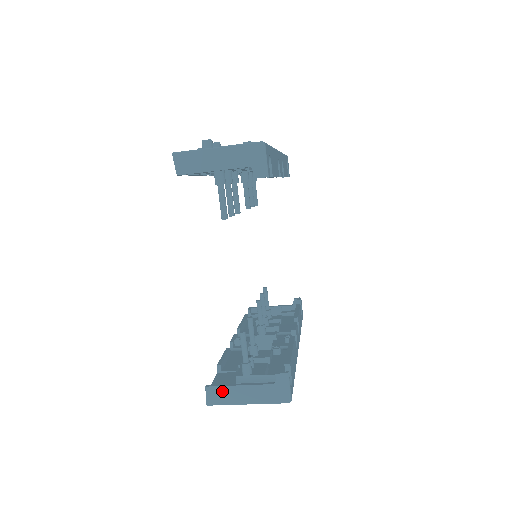
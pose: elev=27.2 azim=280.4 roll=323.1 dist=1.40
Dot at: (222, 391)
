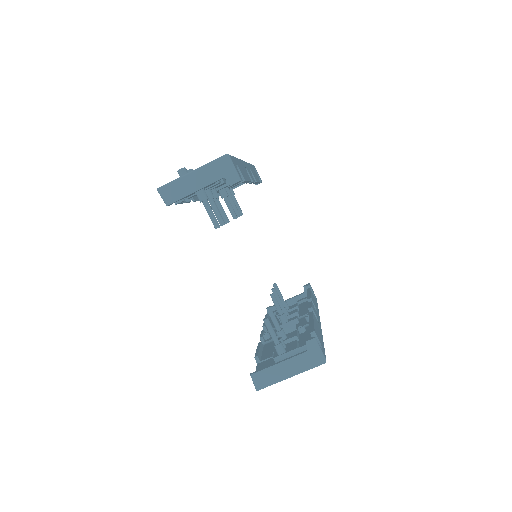
Dot at: (265, 373)
